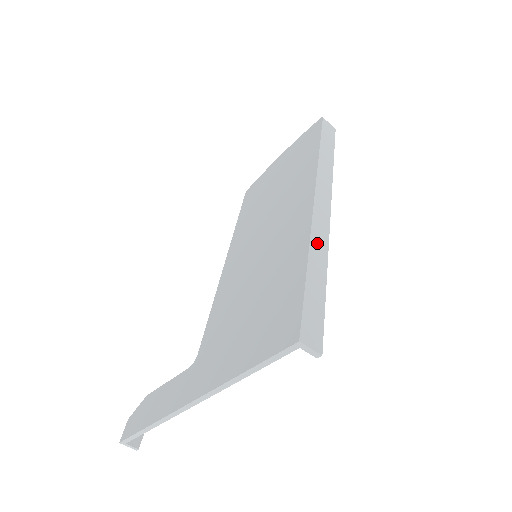
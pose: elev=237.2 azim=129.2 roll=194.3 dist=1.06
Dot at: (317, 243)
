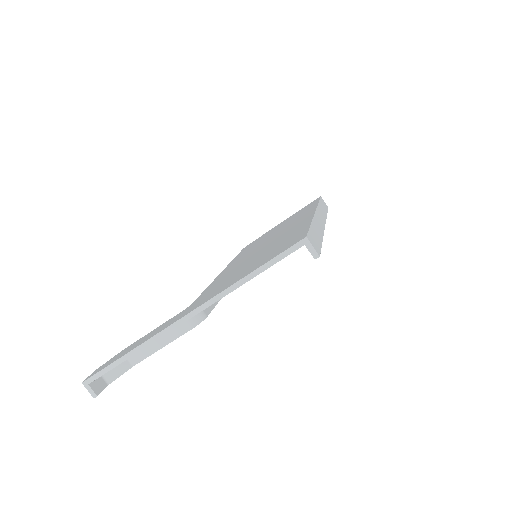
Dot at: (317, 224)
